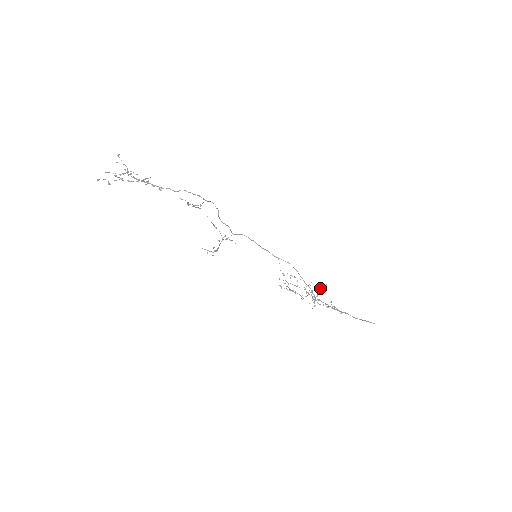
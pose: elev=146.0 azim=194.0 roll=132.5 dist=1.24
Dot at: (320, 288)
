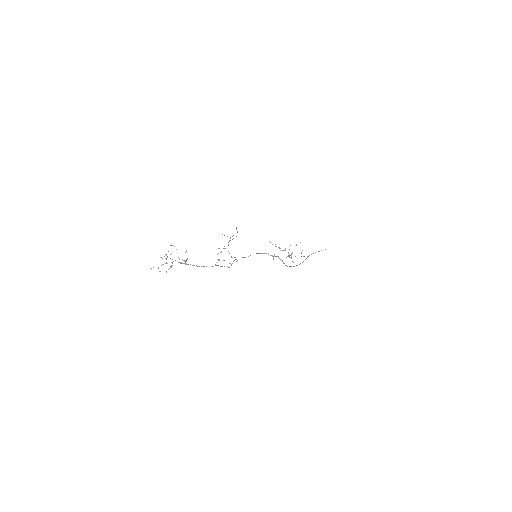
Dot at: (296, 245)
